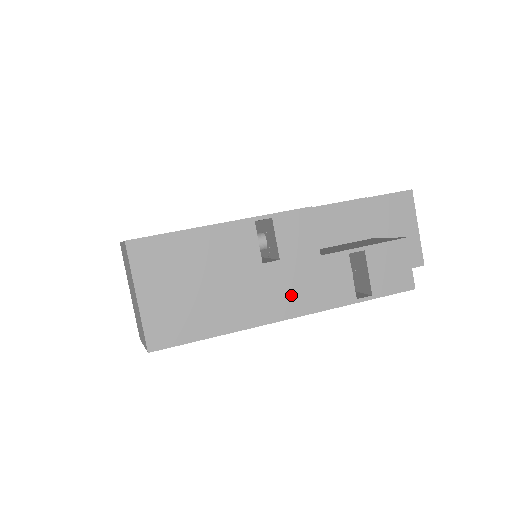
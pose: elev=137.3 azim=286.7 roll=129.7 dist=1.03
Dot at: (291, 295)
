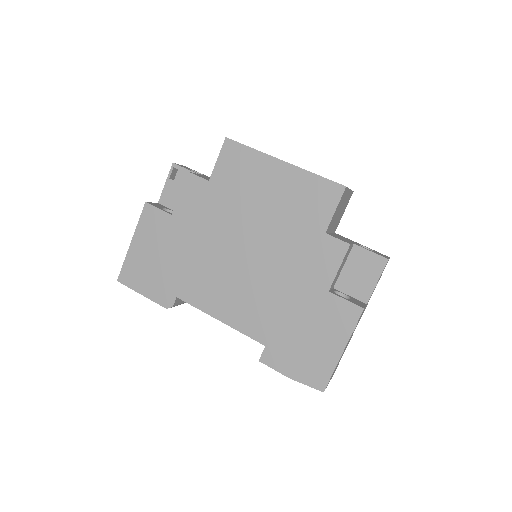
Dot at: occluded
